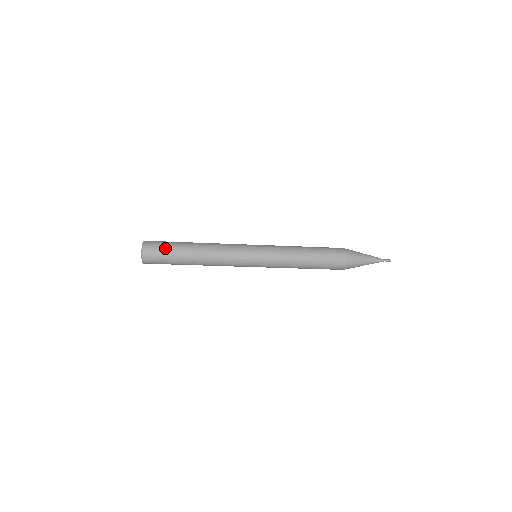
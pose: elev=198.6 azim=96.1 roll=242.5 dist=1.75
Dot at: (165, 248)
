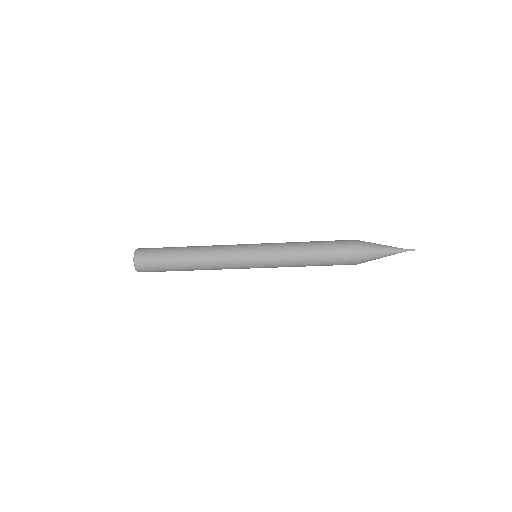
Dot at: (158, 251)
